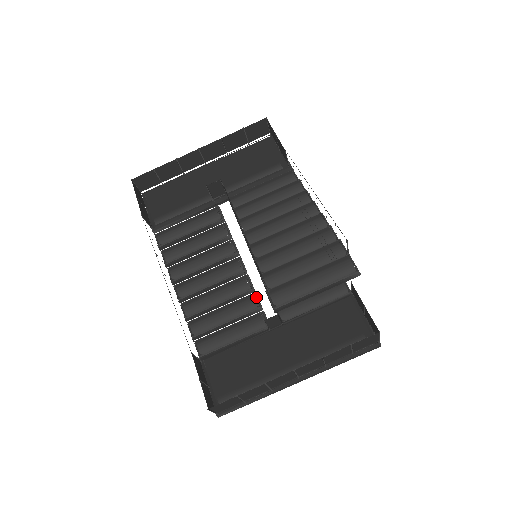
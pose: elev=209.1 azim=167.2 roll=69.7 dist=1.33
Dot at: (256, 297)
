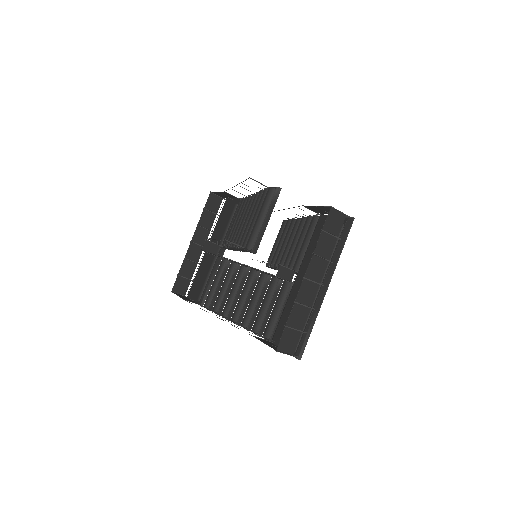
Dot at: occluded
